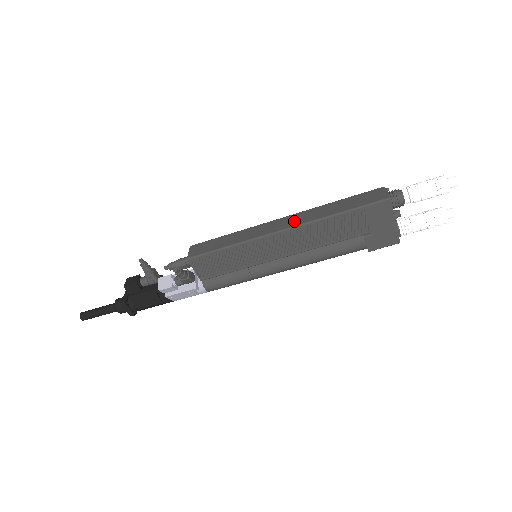
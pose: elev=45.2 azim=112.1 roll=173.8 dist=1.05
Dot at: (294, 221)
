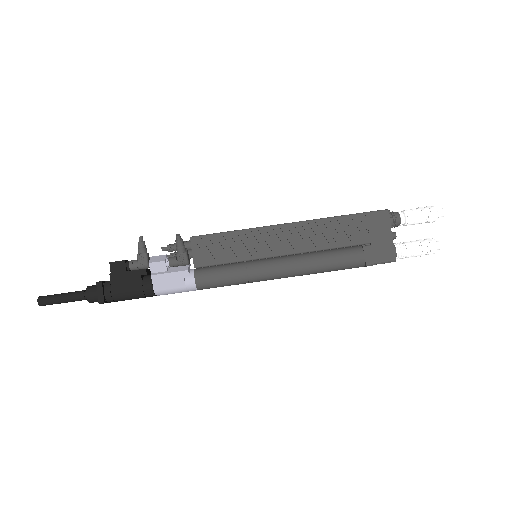
Dot at: occluded
